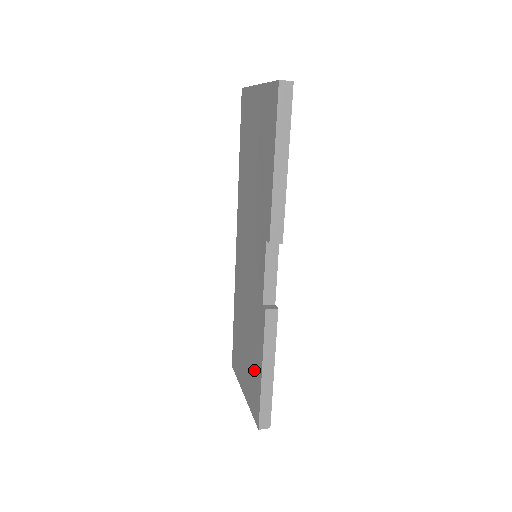
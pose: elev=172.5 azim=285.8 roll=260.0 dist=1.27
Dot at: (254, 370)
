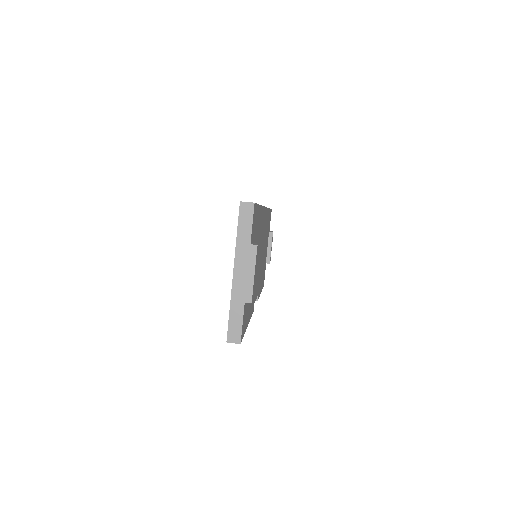
Dot at: occluded
